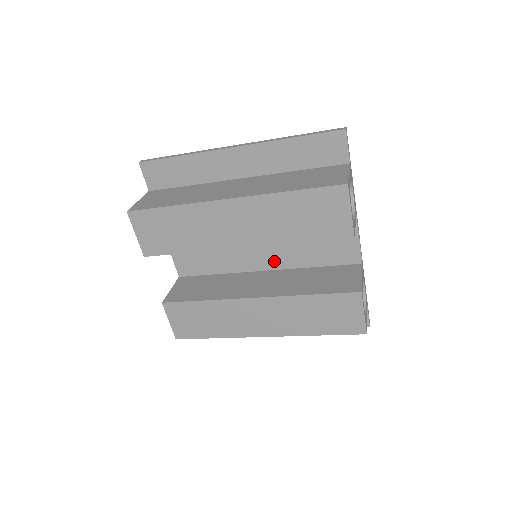
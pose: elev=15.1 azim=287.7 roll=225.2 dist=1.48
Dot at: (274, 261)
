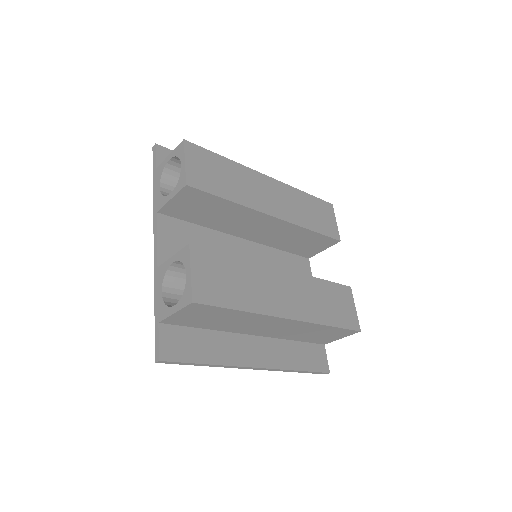
Dot at: occluded
